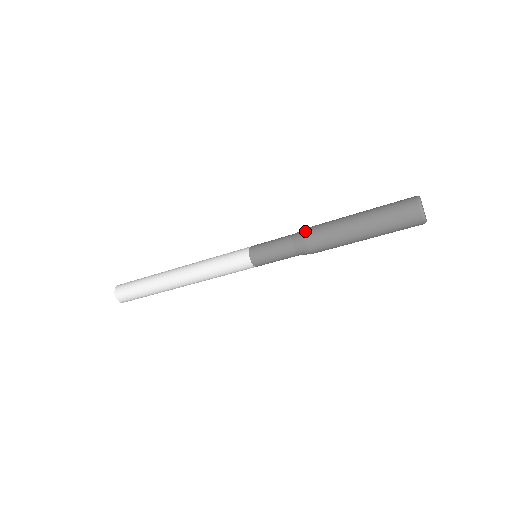
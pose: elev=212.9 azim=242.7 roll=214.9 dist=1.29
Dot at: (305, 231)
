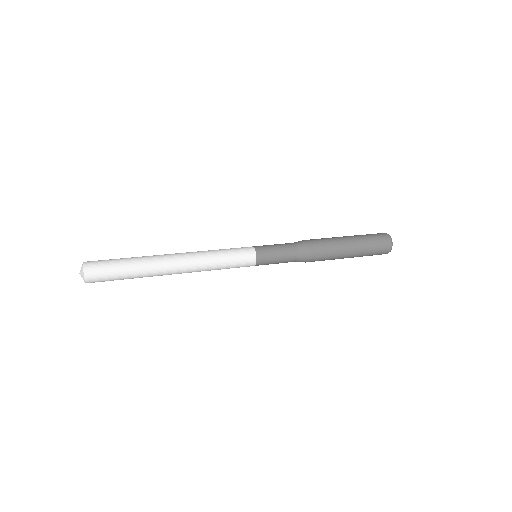
Dot at: (310, 247)
